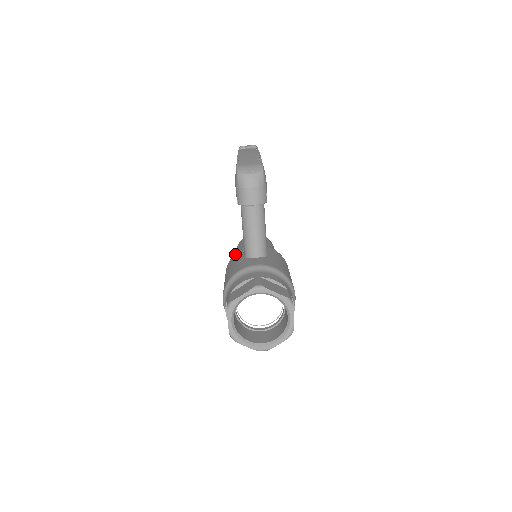
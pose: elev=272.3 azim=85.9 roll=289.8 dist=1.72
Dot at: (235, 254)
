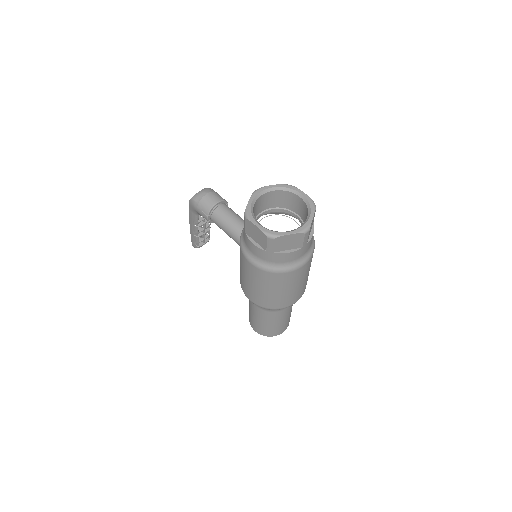
Dot at: occluded
